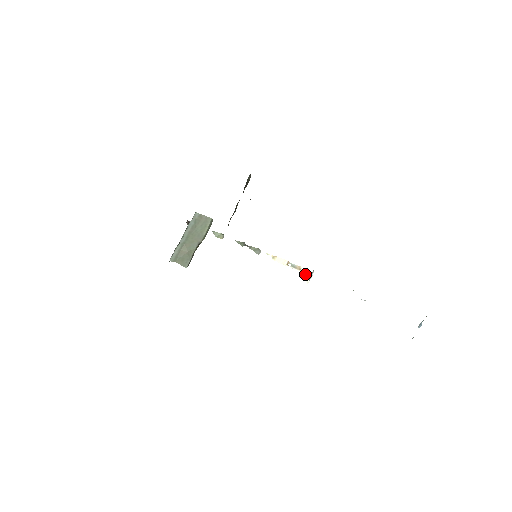
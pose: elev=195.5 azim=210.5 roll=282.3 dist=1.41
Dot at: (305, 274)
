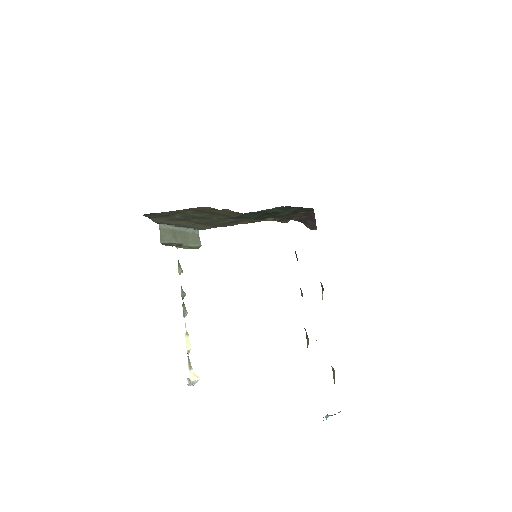
Dot at: (191, 376)
